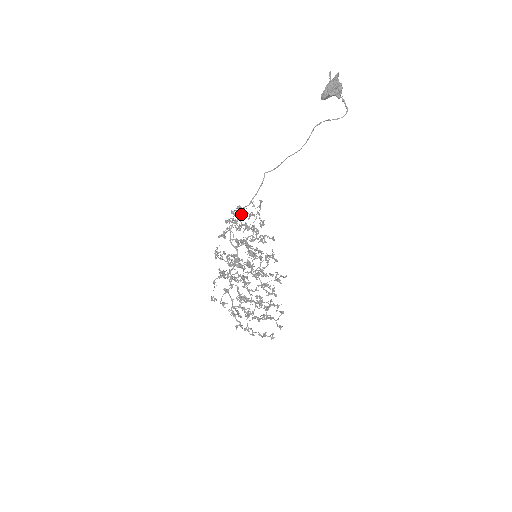
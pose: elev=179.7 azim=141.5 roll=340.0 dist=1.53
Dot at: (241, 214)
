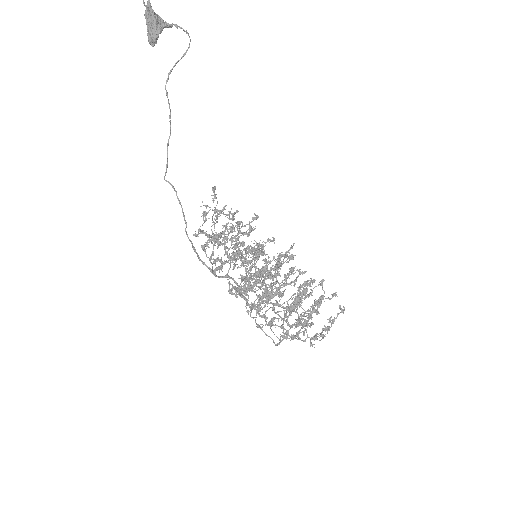
Dot at: (191, 242)
